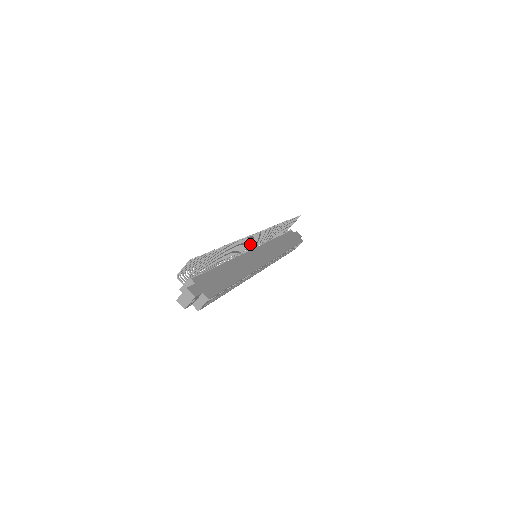
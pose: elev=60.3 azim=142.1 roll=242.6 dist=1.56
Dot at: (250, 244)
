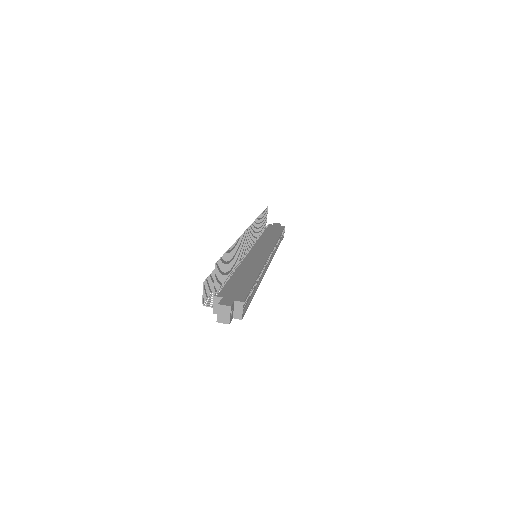
Dot at: (244, 248)
